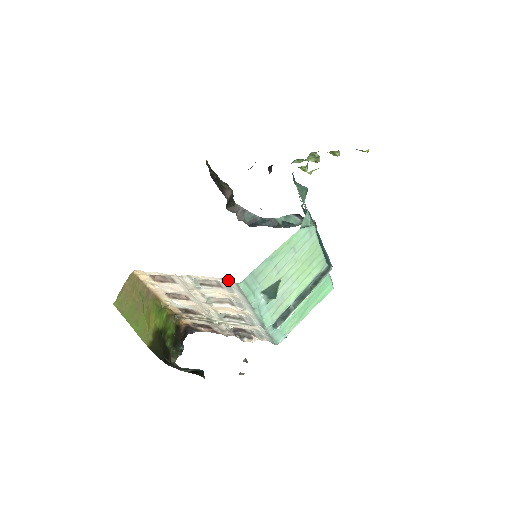
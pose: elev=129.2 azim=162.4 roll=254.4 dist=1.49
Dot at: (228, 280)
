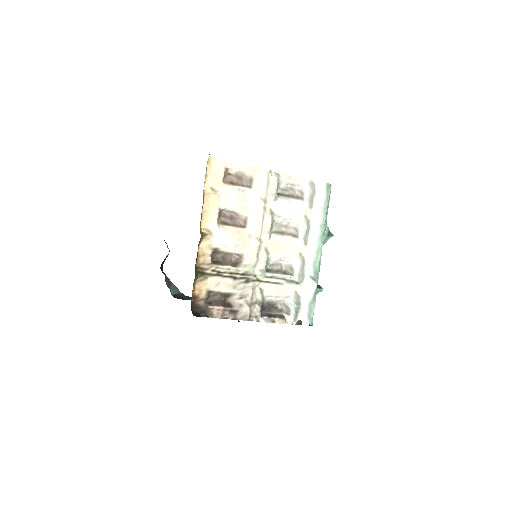
Dot at: (317, 184)
